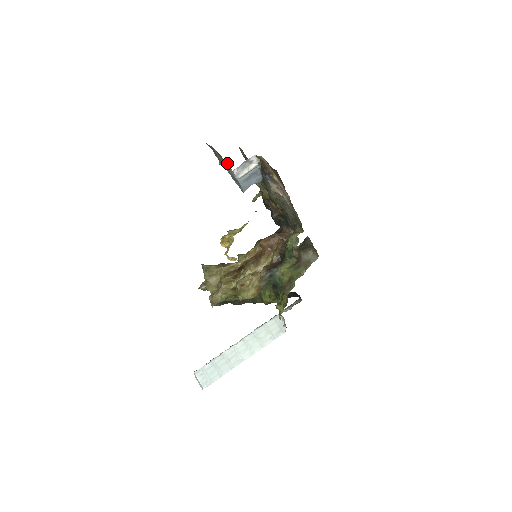
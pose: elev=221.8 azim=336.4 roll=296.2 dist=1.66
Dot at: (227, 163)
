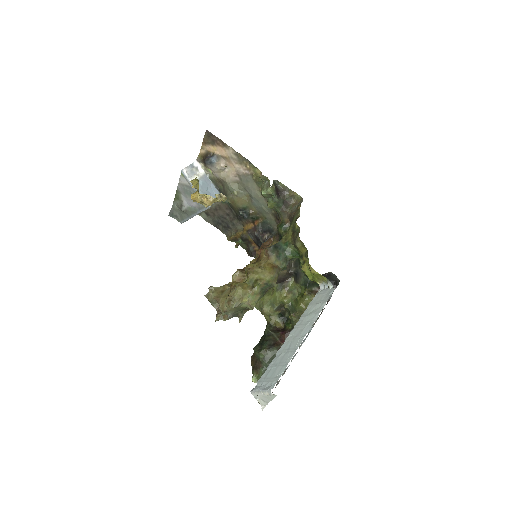
Dot at: (179, 181)
